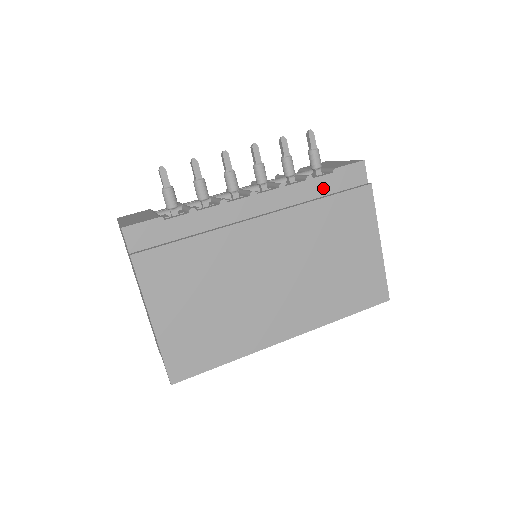
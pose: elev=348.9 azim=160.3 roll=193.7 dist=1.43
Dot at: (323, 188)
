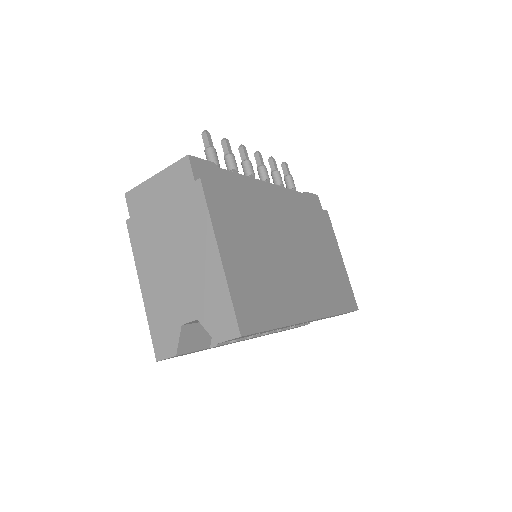
Dot at: (303, 202)
